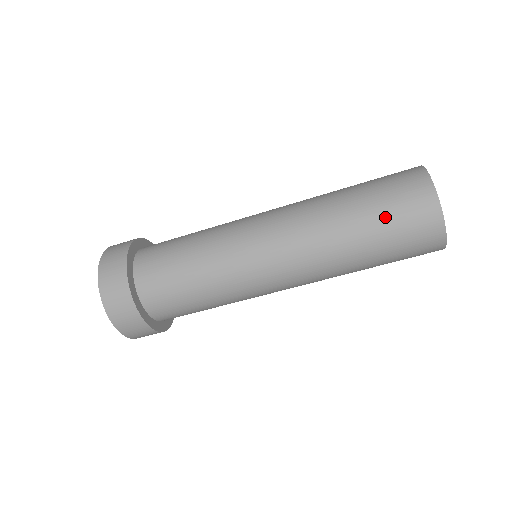
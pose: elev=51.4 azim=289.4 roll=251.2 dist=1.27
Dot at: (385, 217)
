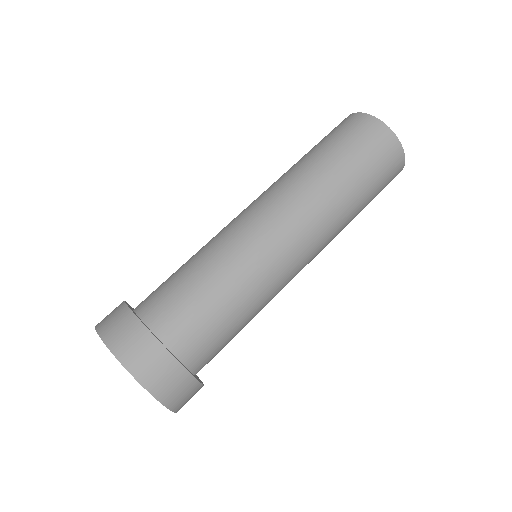
Dot at: (352, 151)
